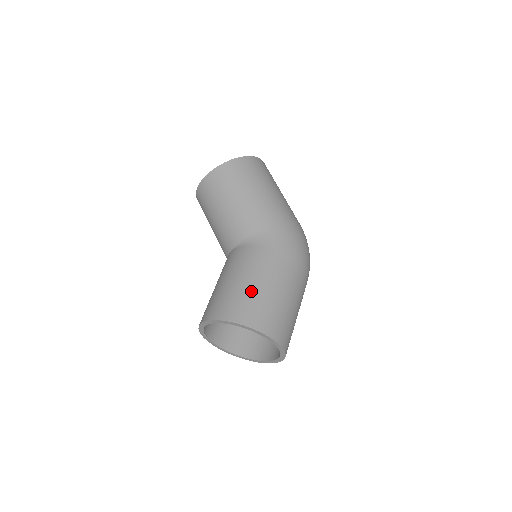
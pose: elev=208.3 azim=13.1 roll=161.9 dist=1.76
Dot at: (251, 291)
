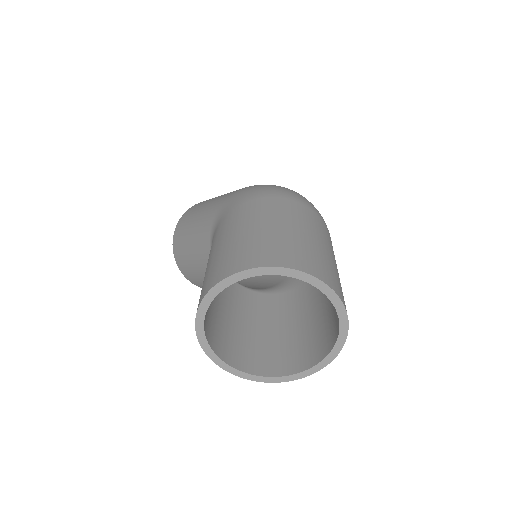
Dot at: (211, 263)
